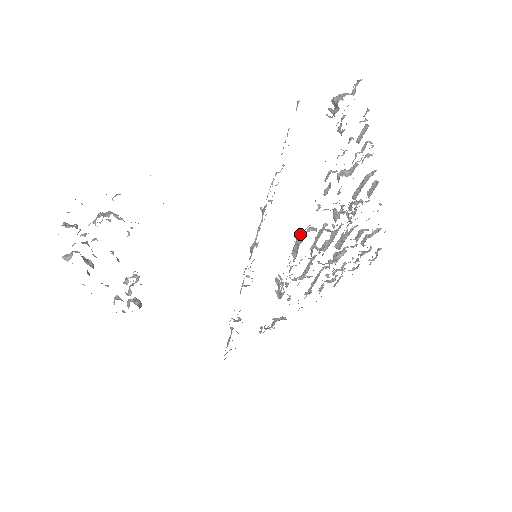
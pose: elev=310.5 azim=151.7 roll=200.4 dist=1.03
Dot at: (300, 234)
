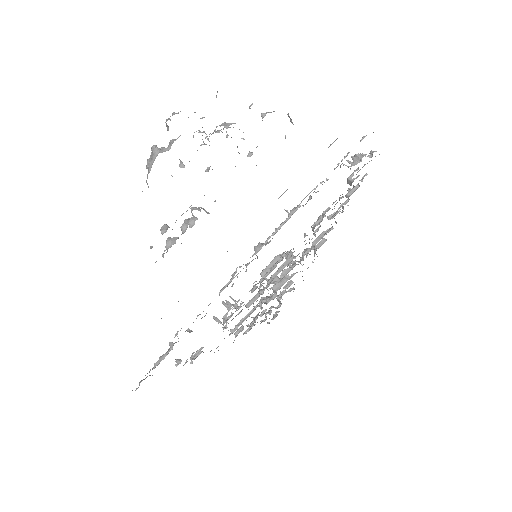
Dot at: occluded
